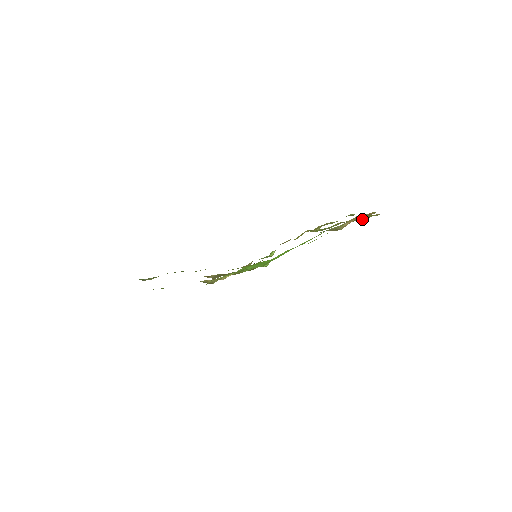
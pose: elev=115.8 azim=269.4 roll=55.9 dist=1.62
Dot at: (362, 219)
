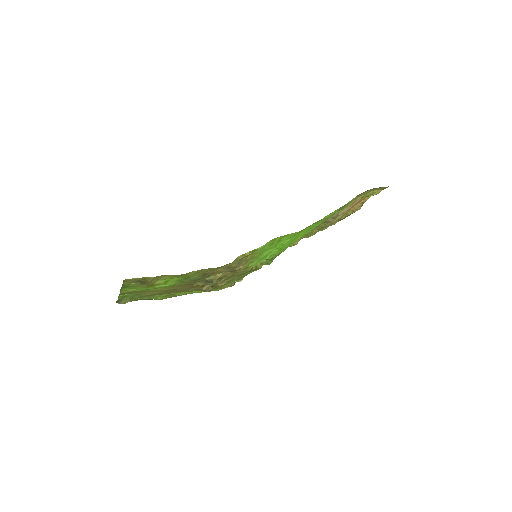
Dot at: (351, 213)
